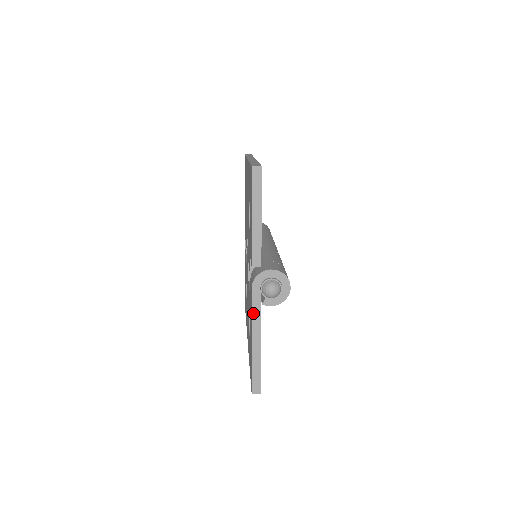
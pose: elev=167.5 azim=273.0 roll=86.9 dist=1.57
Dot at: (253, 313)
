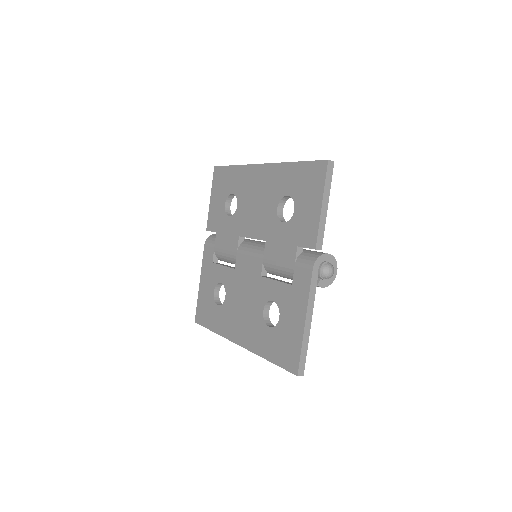
Dot at: (310, 294)
